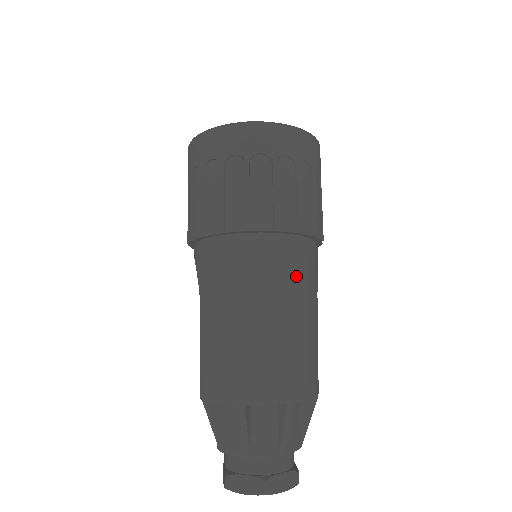
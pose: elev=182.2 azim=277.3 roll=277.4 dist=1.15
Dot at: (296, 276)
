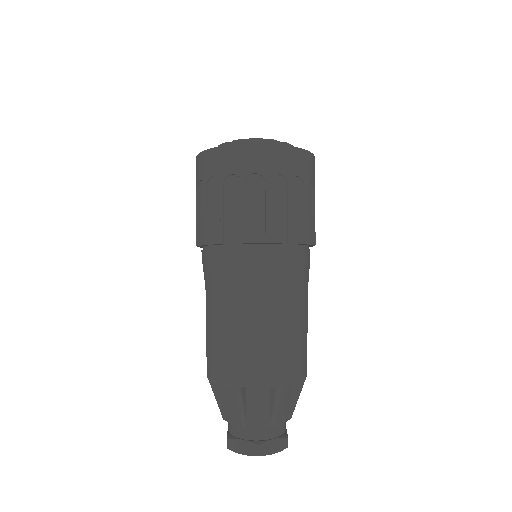
Dot at: (286, 280)
